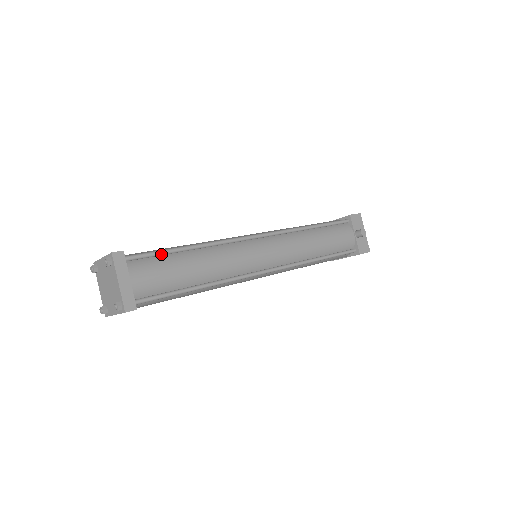
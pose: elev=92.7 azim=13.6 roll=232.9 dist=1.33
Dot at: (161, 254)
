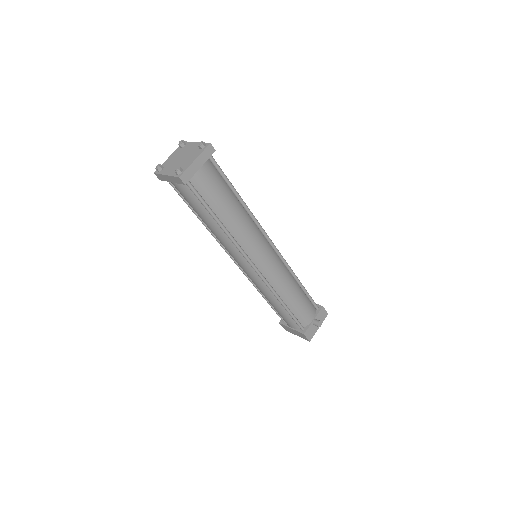
Dot at: (226, 180)
